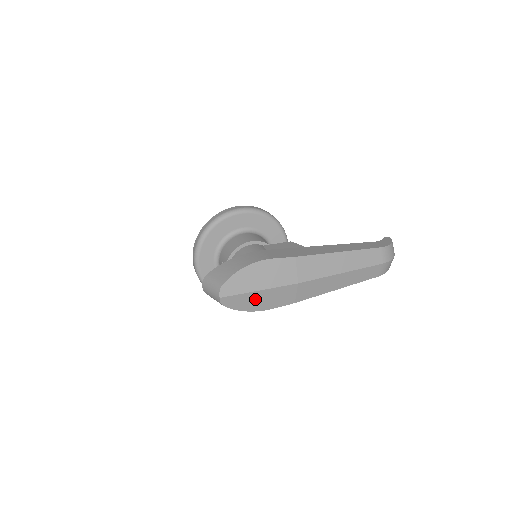
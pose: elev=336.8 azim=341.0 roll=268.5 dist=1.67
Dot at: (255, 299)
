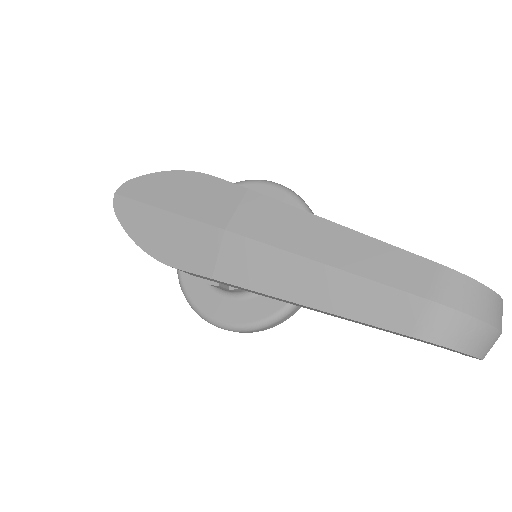
Dot at: (156, 227)
